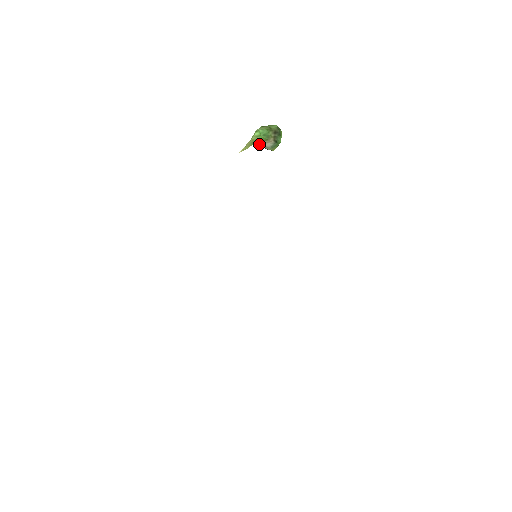
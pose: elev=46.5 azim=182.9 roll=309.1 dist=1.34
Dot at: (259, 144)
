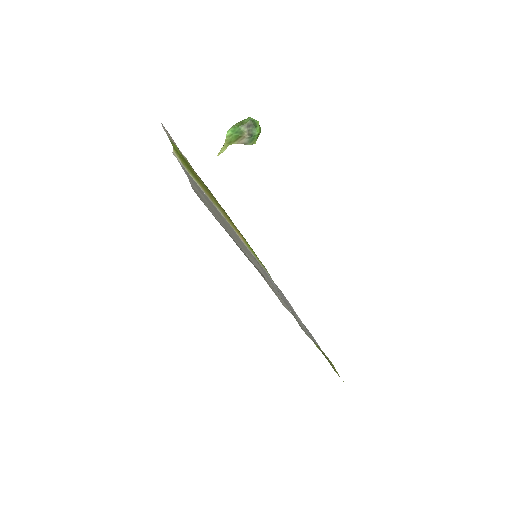
Dot at: (236, 142)
